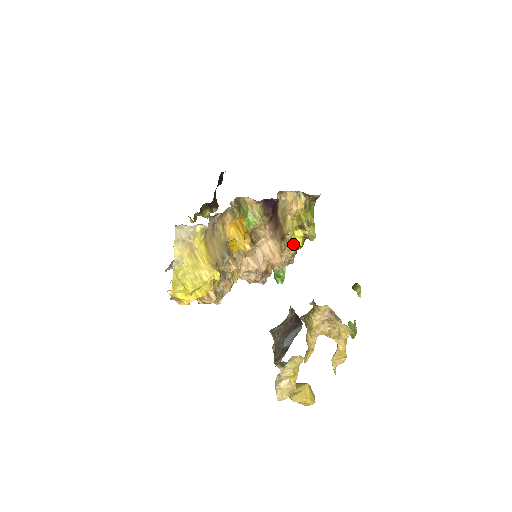
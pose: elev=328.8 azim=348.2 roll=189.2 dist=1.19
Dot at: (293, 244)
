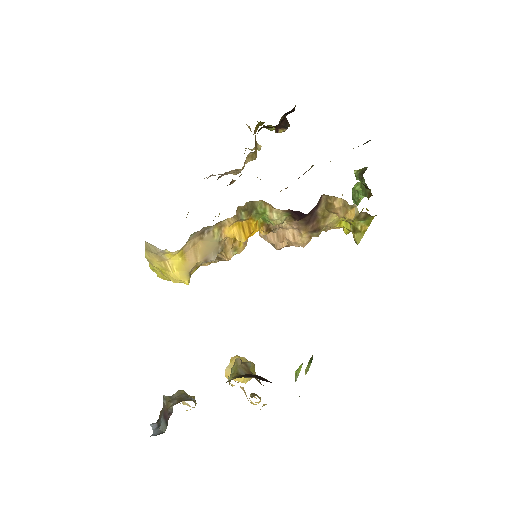
Dot at: occluded
